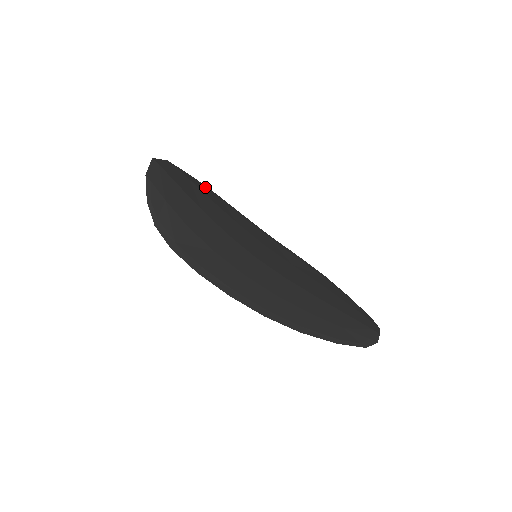
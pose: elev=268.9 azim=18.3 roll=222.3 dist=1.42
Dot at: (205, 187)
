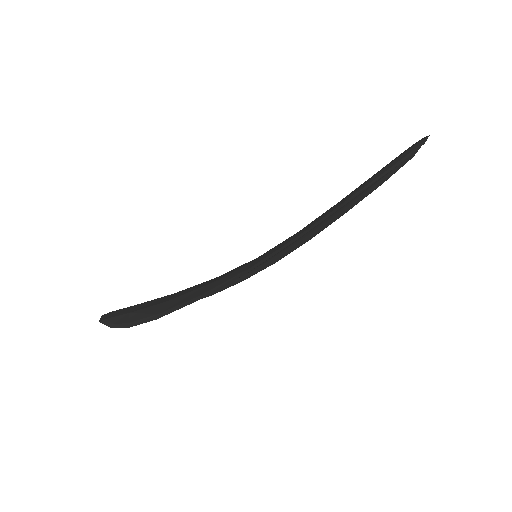
Dot at: occluded
